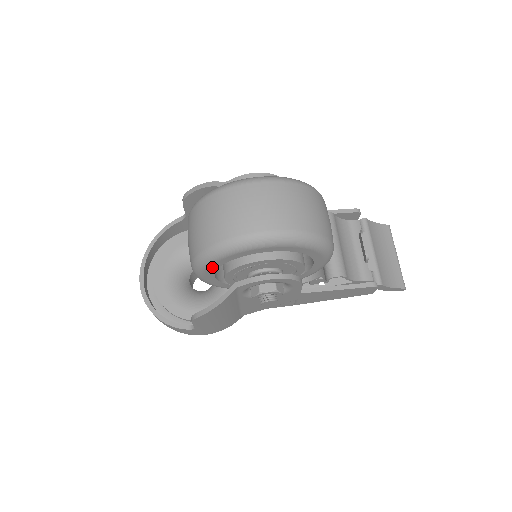
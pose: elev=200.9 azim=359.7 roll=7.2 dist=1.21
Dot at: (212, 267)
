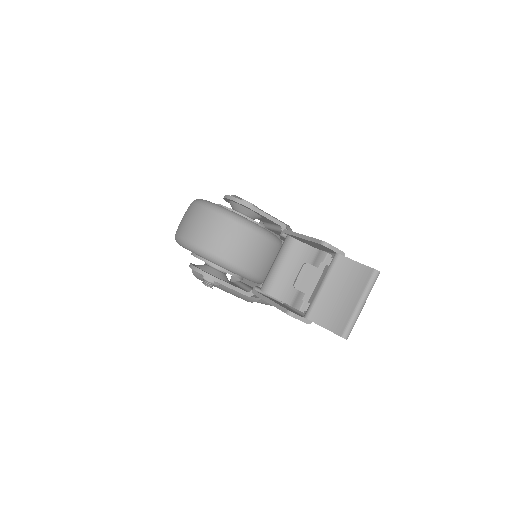
Dot at: occluded
